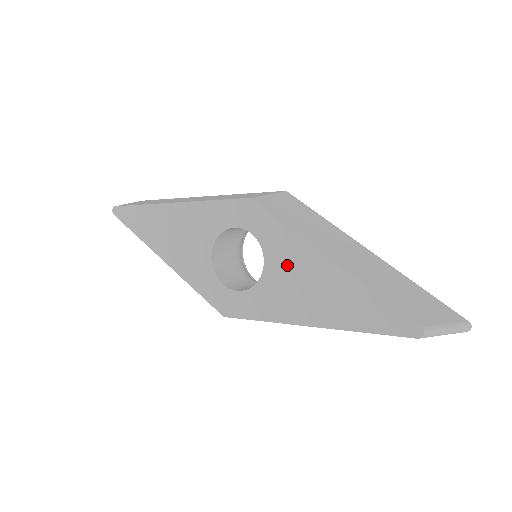
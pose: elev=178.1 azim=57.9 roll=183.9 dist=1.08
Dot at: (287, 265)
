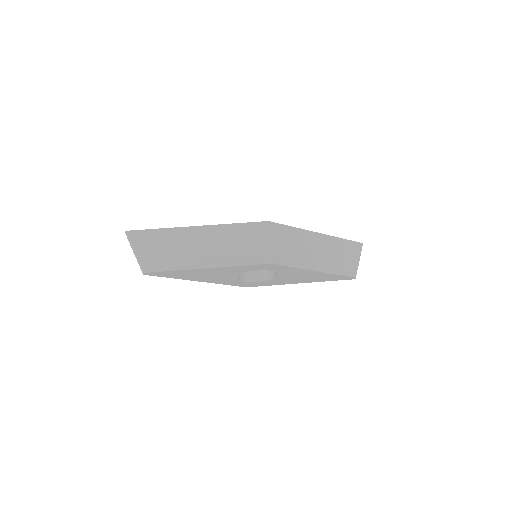
Dot at: (291, 275)
